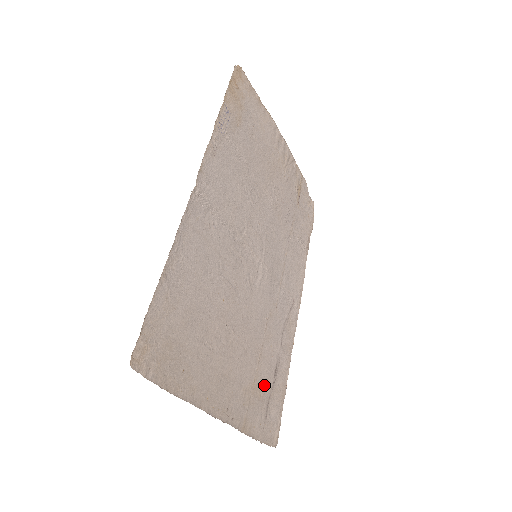
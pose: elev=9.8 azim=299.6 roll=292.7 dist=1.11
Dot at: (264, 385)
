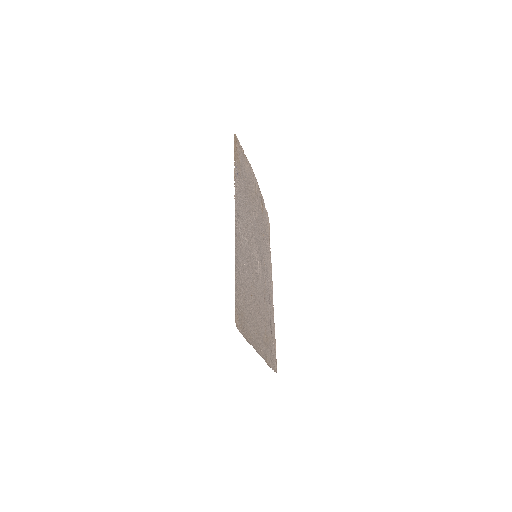
Dot at: (268, 335)
